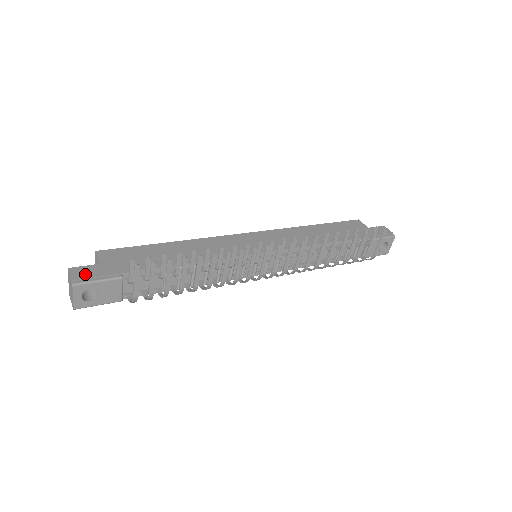
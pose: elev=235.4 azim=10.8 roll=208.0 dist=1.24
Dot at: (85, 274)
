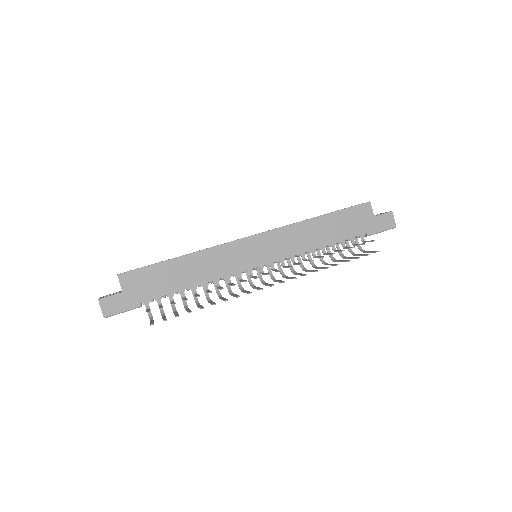
Dot at: (112, 306)
